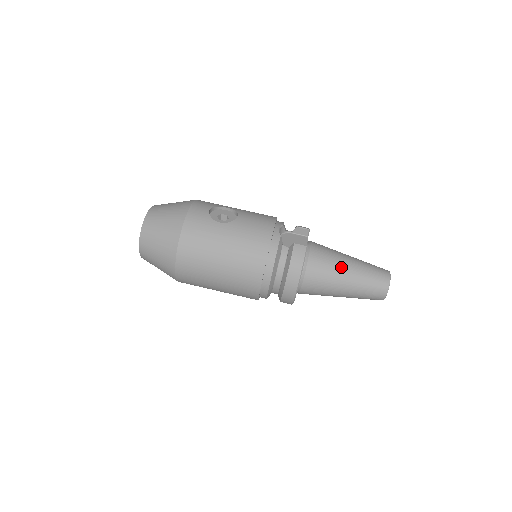
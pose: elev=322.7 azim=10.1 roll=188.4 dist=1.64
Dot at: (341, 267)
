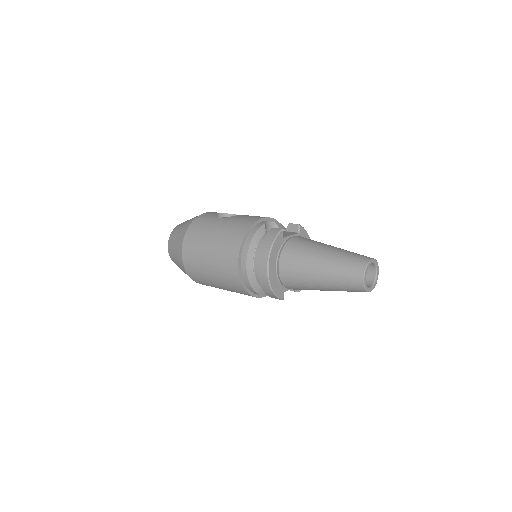
Dot at: (316, 250)
